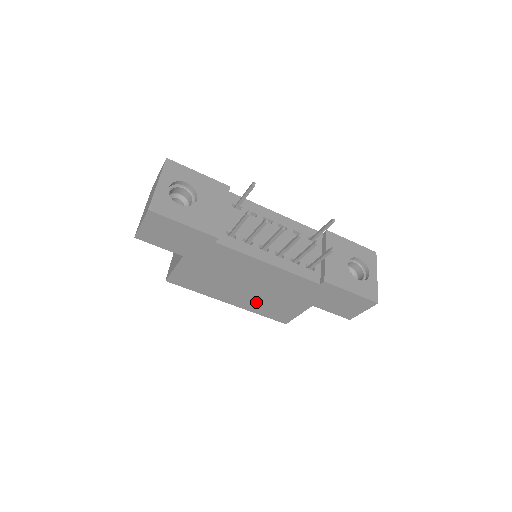
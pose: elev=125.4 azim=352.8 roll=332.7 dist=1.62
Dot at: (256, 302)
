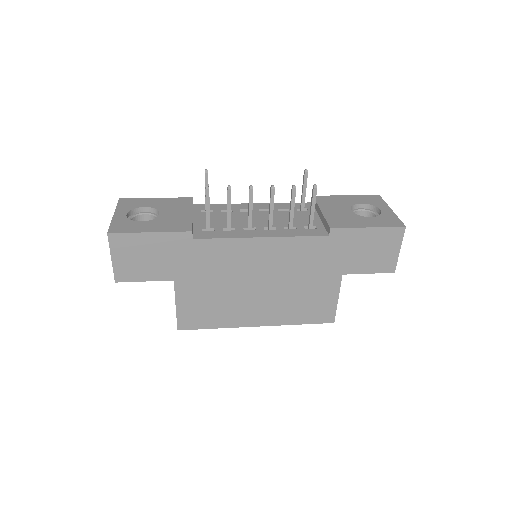
Dot at: (283, 306)
